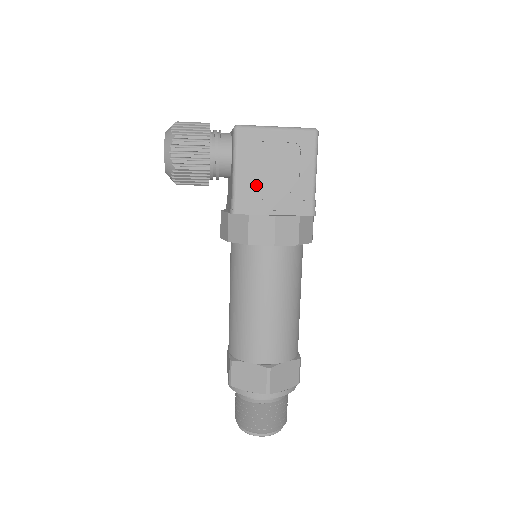
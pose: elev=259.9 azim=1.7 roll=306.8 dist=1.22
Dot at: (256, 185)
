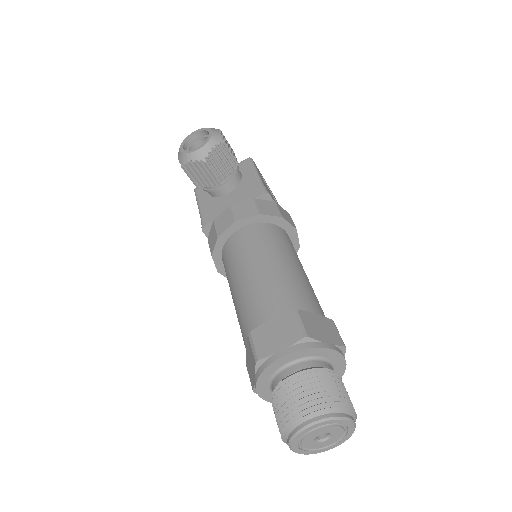
Dot at: occluded
